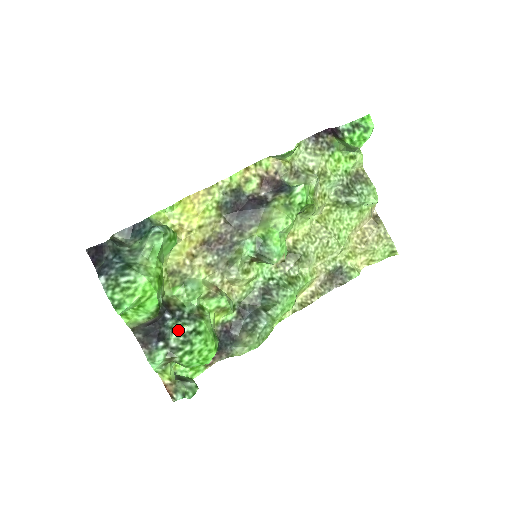
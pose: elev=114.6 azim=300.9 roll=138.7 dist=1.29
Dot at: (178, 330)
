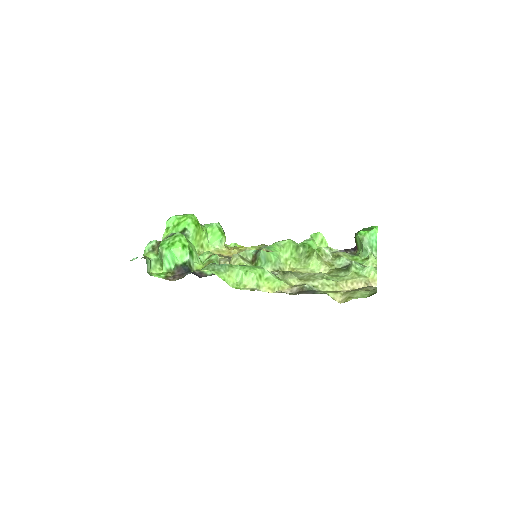
Dot at: occluded
